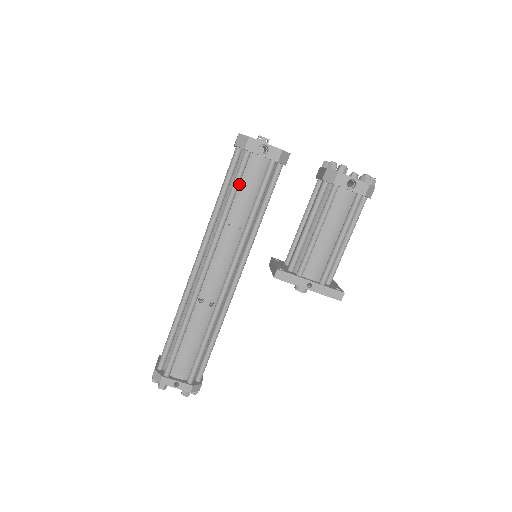
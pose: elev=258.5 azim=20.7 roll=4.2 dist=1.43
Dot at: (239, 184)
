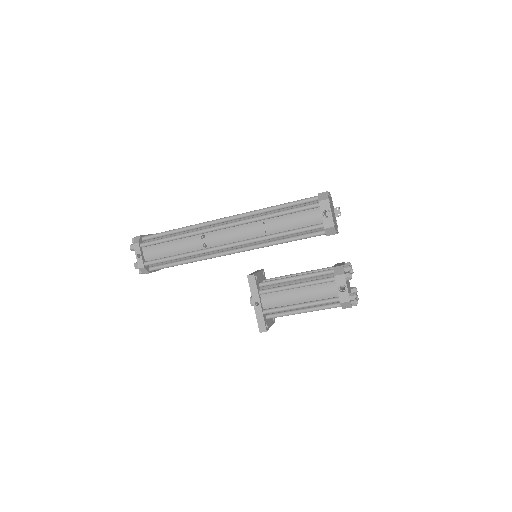
Dot at: (294, 213)
